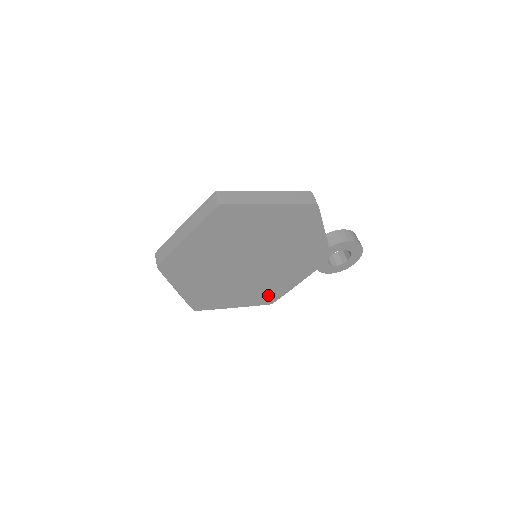
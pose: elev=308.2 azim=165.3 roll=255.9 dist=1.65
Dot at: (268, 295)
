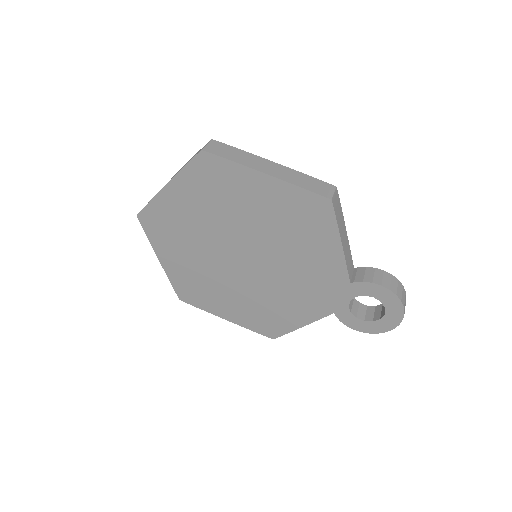
Dot at: (268, 322)
